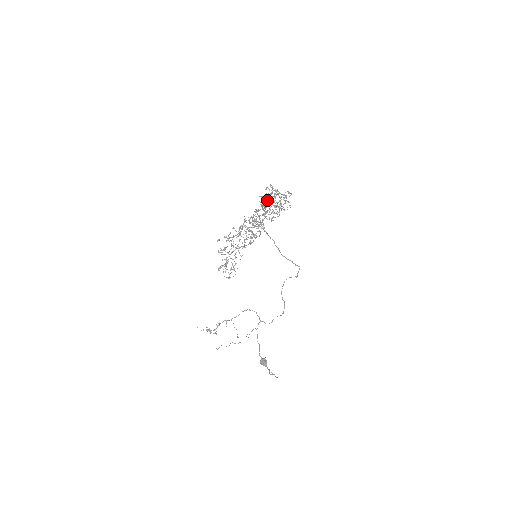
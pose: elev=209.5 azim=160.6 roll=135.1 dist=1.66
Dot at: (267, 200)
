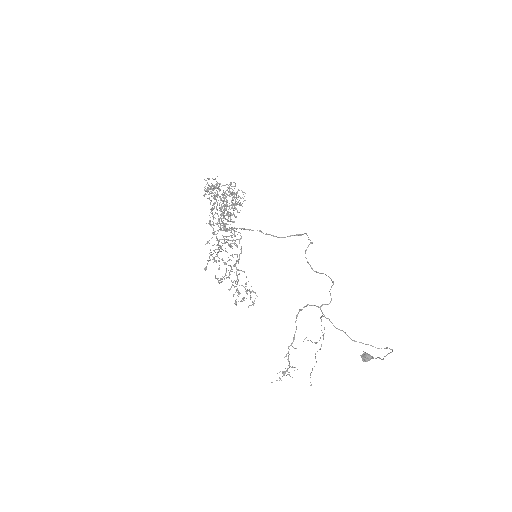
Dot at: occluded
